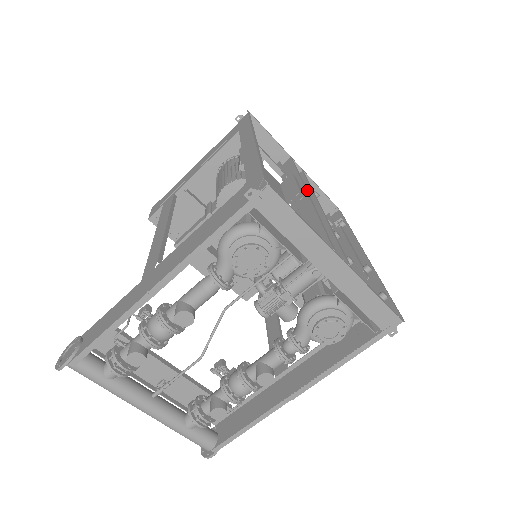
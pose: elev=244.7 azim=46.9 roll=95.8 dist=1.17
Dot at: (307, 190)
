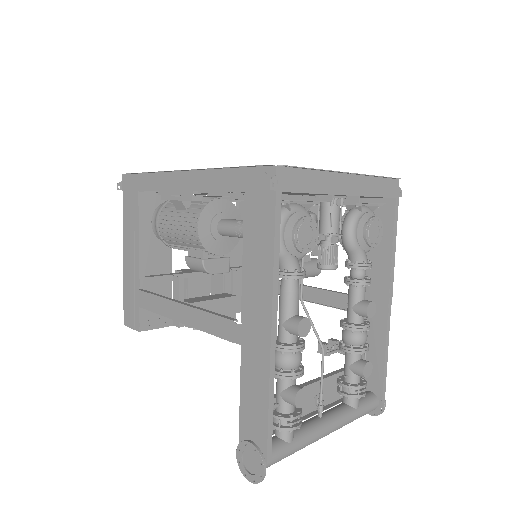
Dot at: occluded
